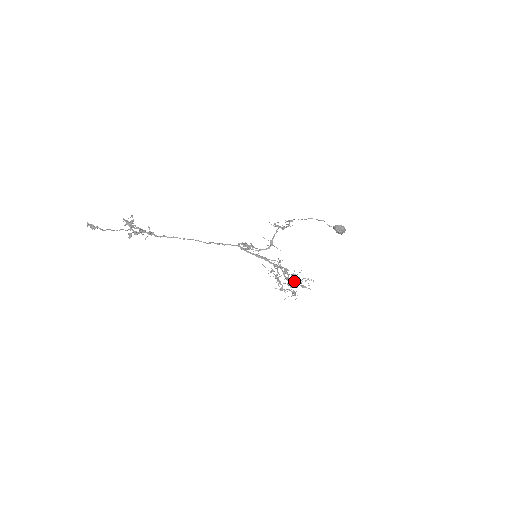
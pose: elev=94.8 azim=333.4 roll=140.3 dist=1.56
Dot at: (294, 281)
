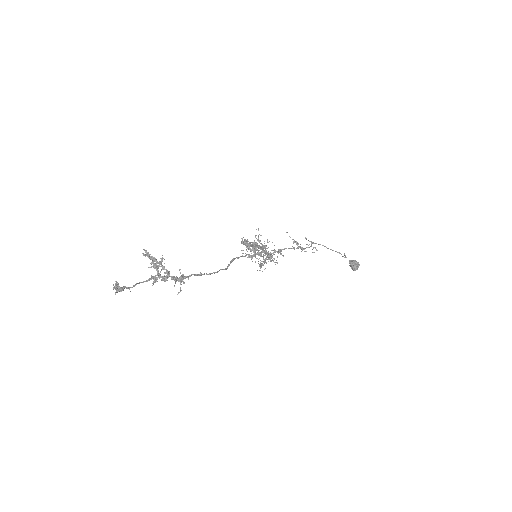
Dot at: occluded
